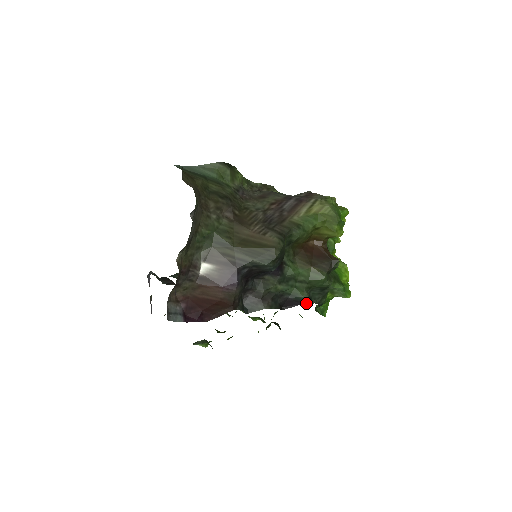
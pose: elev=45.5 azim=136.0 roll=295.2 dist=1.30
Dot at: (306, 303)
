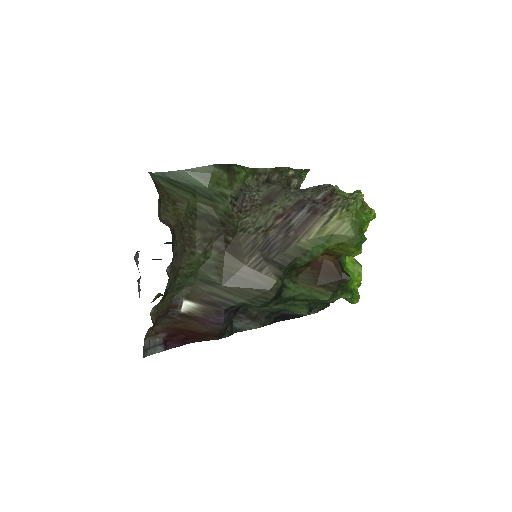
Dot at: occluded
